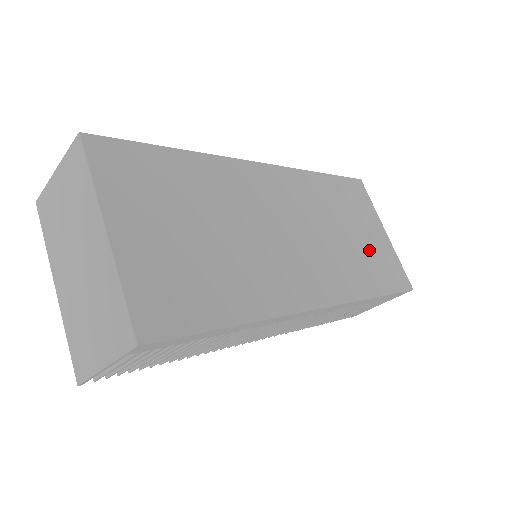
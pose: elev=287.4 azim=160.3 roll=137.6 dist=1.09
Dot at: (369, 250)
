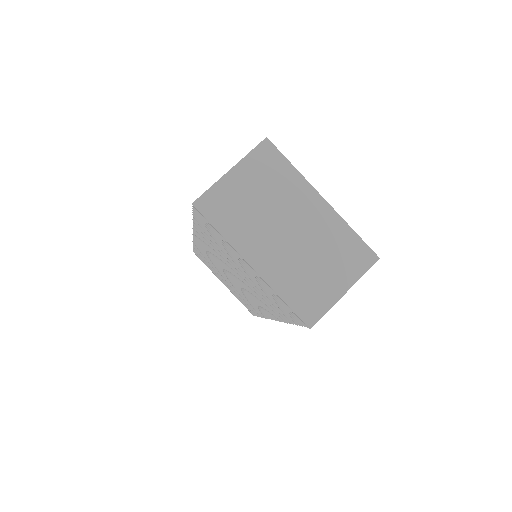
Dot at: occluded
